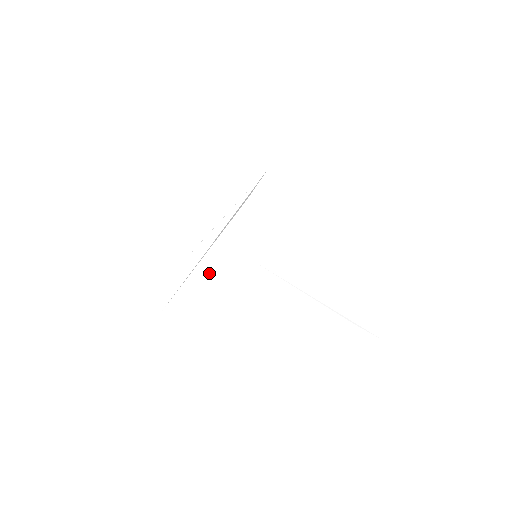
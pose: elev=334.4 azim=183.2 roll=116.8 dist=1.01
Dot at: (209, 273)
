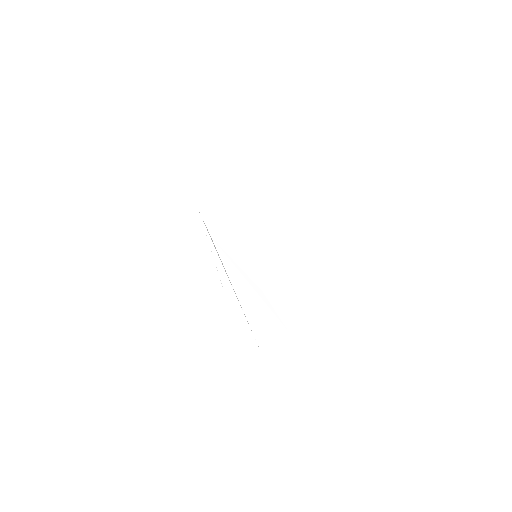
Dot at: (250, 296)
